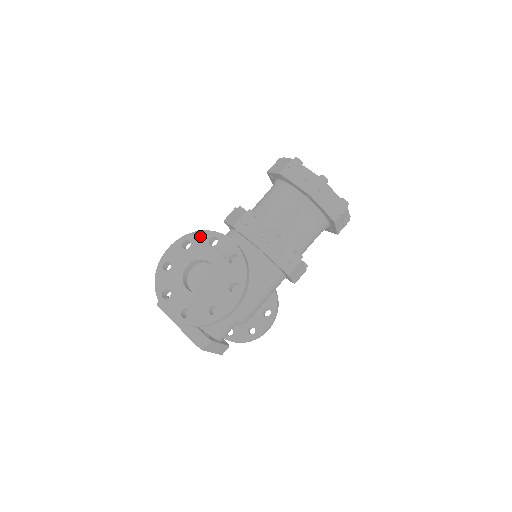
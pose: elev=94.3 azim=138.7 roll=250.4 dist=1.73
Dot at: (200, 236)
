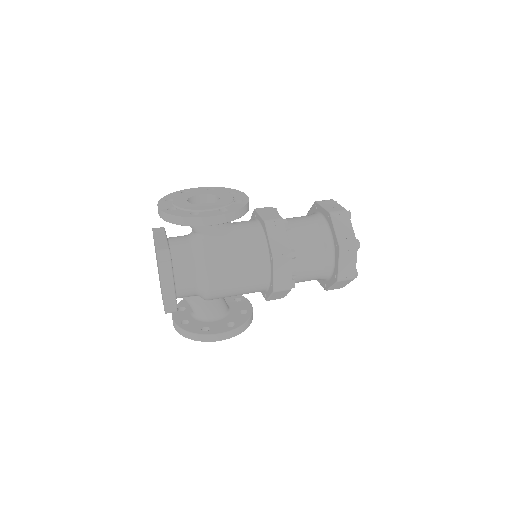
Dot at: (226, 189)
